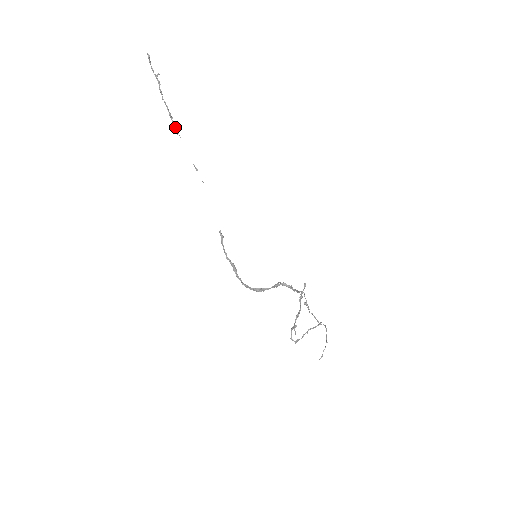
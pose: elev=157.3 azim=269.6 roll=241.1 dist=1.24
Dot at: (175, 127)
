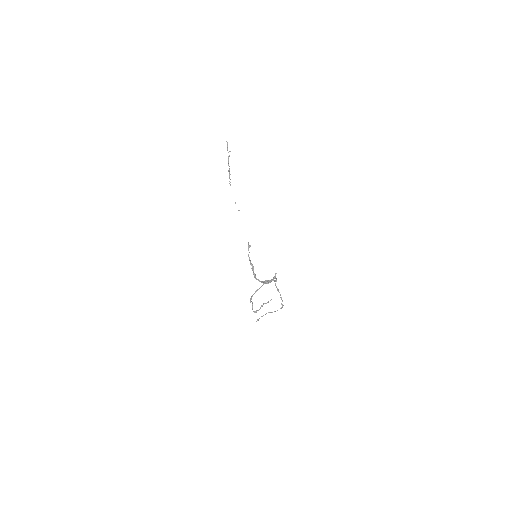
Dot at: occluded
